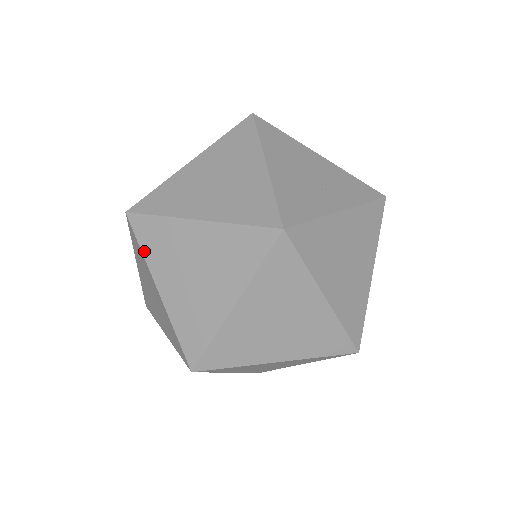
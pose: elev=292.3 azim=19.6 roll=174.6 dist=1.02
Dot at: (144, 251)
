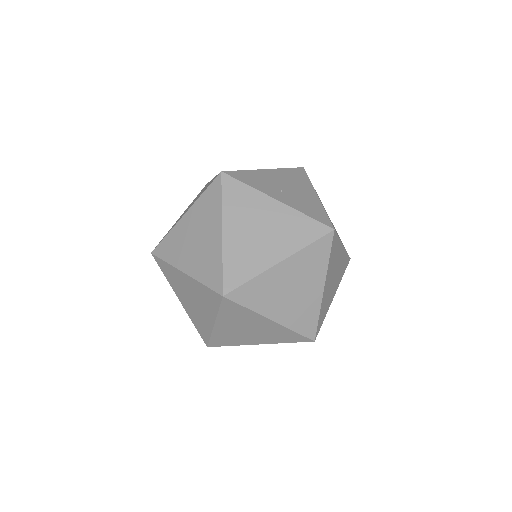
Dot at: occluded
